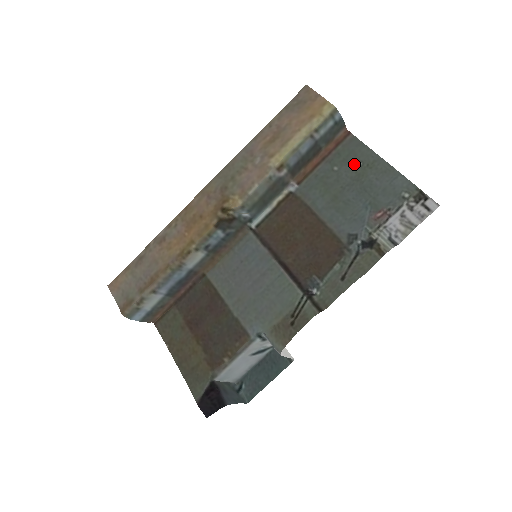
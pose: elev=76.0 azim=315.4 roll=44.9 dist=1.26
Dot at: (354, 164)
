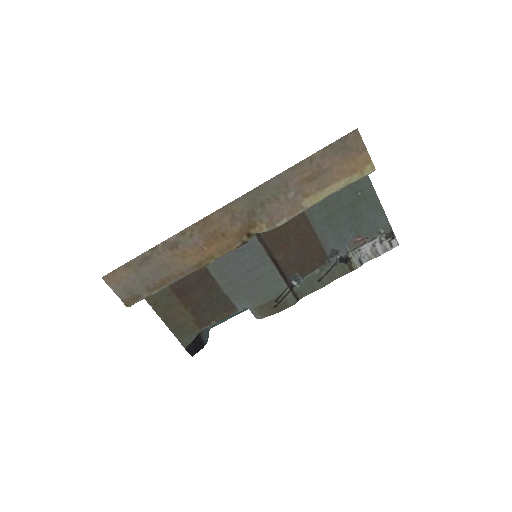
Dot at: (355, 192)
